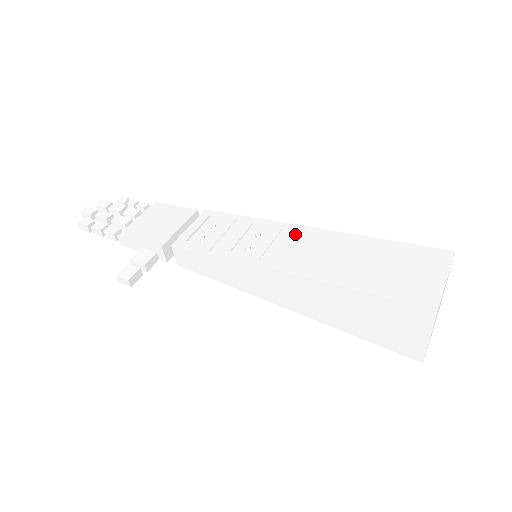
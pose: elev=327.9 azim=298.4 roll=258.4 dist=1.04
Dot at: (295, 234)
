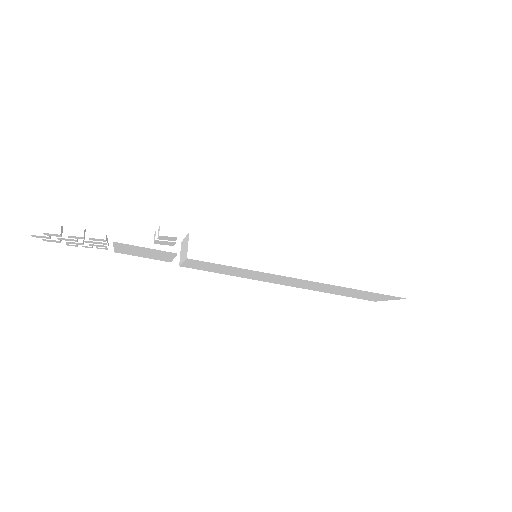
Dot at: occluded
